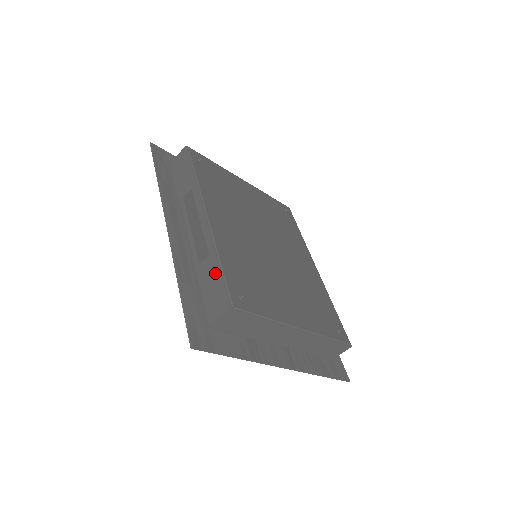
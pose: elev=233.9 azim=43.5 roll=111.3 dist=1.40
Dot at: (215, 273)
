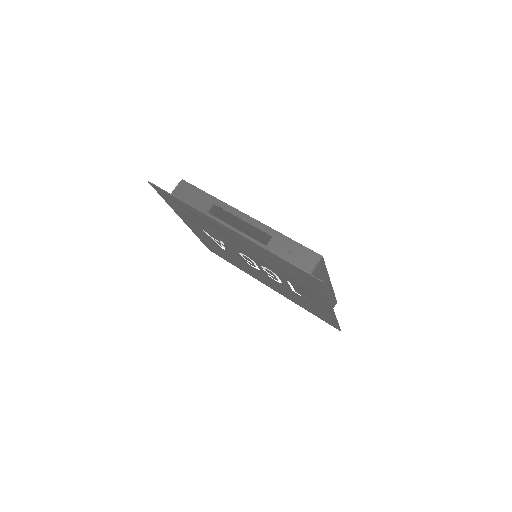
Dot at: (289, 244)
